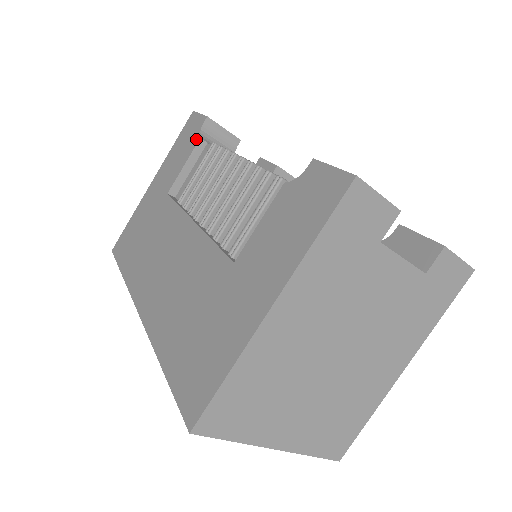
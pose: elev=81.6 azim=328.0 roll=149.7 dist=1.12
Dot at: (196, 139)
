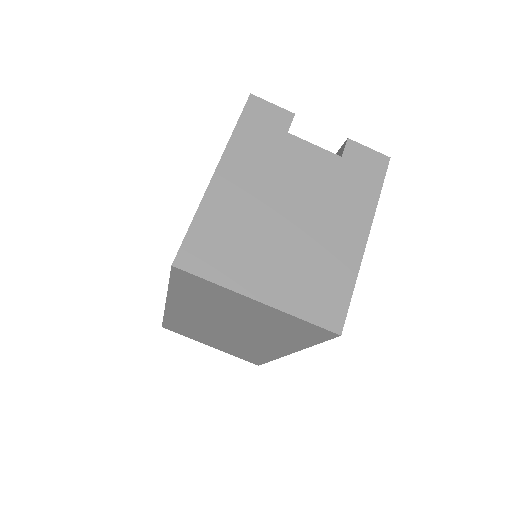
Dot at: occluded
